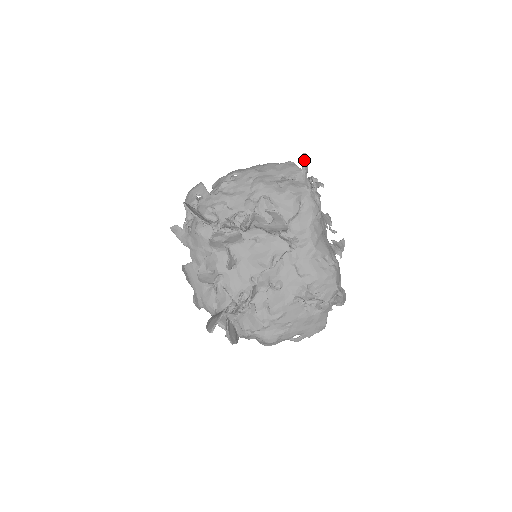
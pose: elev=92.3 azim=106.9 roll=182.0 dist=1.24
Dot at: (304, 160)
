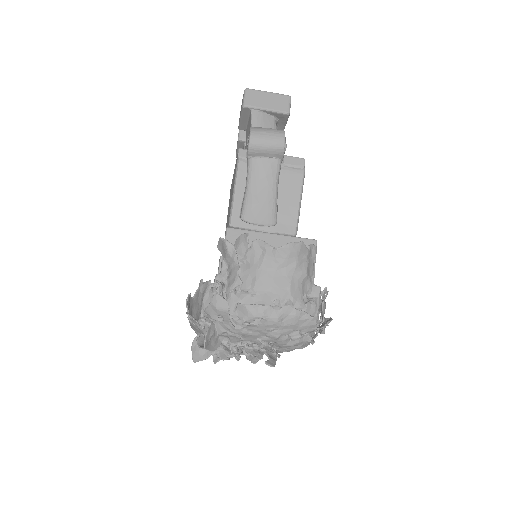
Dot at: occluded
